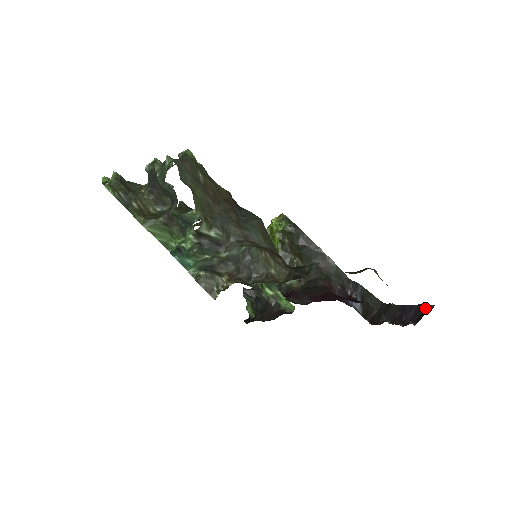
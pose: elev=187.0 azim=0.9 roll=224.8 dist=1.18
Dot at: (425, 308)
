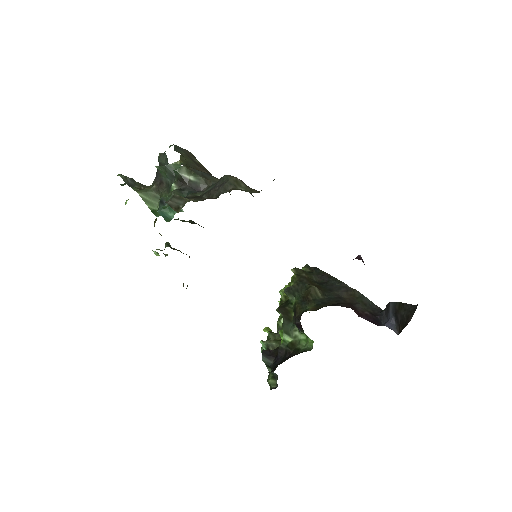
Dot at: occluded
